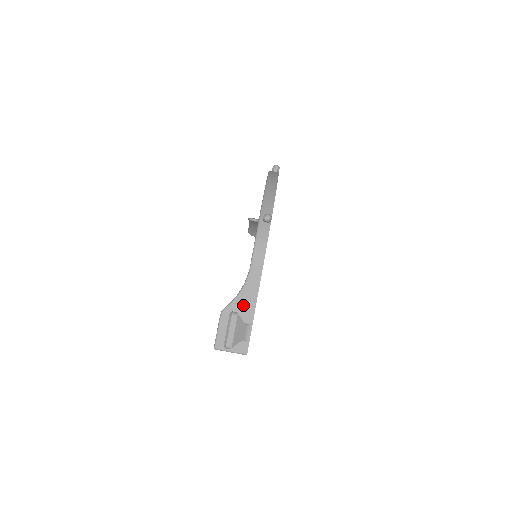
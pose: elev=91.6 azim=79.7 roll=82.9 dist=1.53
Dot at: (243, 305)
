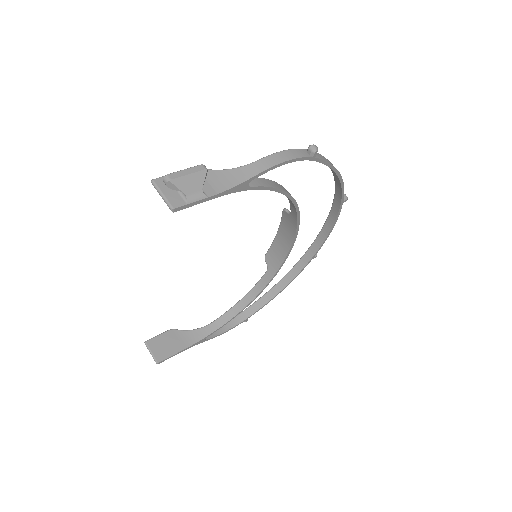
Dot at: (218, 179)
